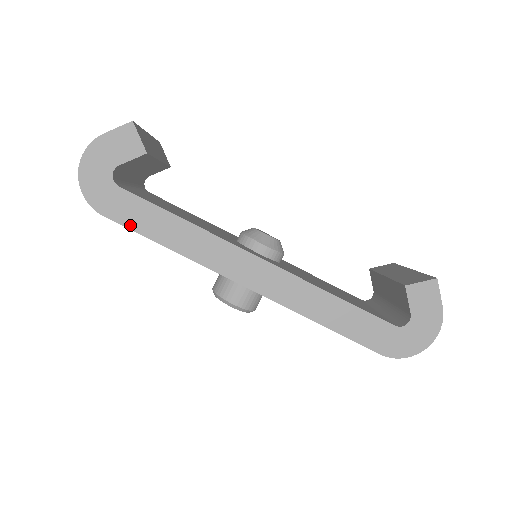
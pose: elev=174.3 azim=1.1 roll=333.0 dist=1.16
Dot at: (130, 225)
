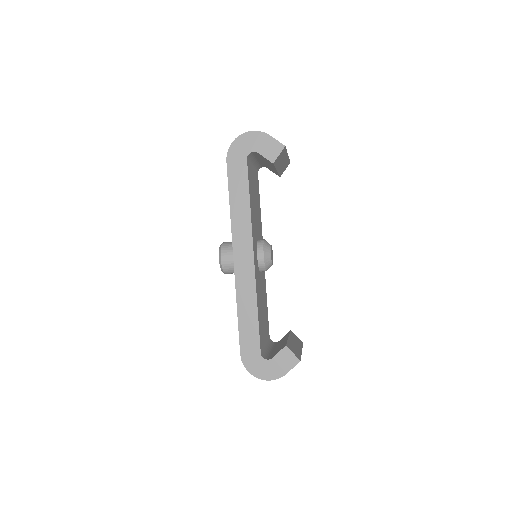
Dot at: (230, 177)
